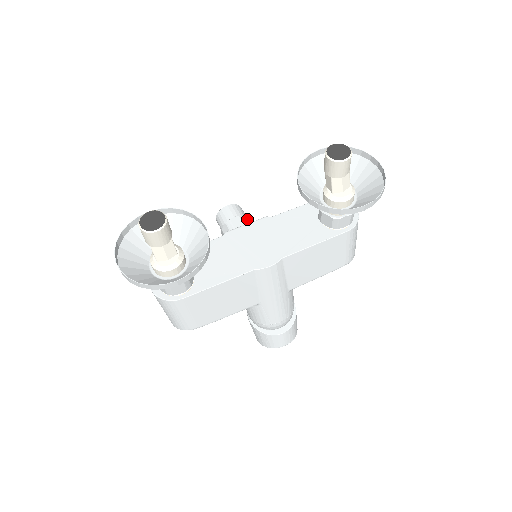
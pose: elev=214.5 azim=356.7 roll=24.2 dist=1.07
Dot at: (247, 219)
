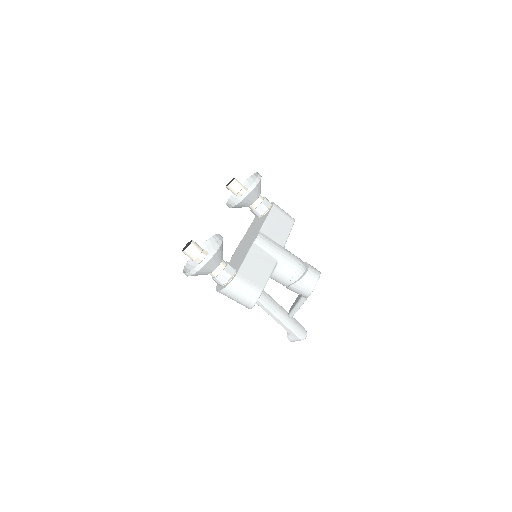
Dot at: occluded
